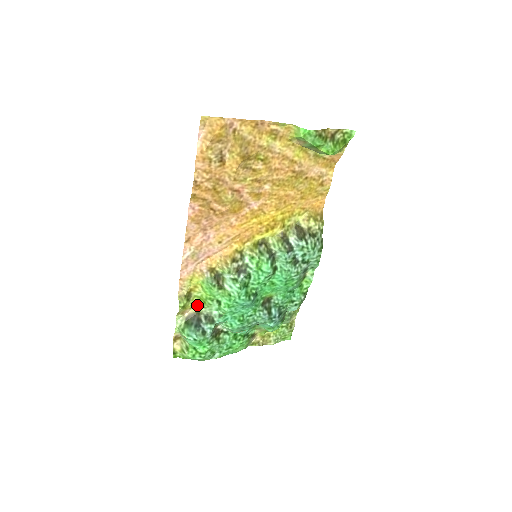
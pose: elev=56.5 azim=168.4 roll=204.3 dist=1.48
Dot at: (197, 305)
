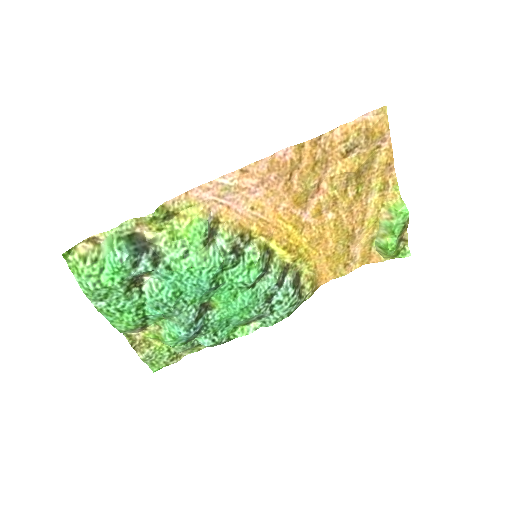
Dot at: (160, 234)
